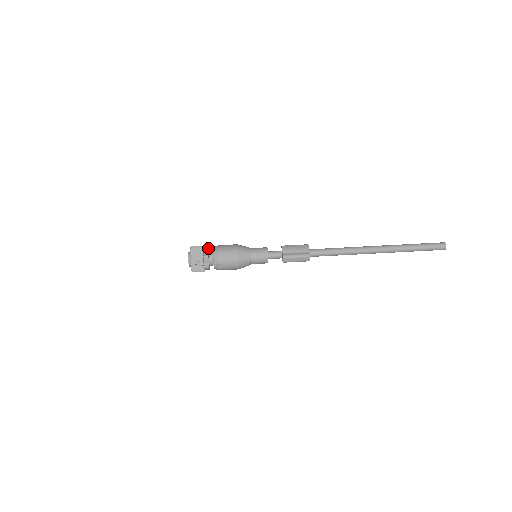
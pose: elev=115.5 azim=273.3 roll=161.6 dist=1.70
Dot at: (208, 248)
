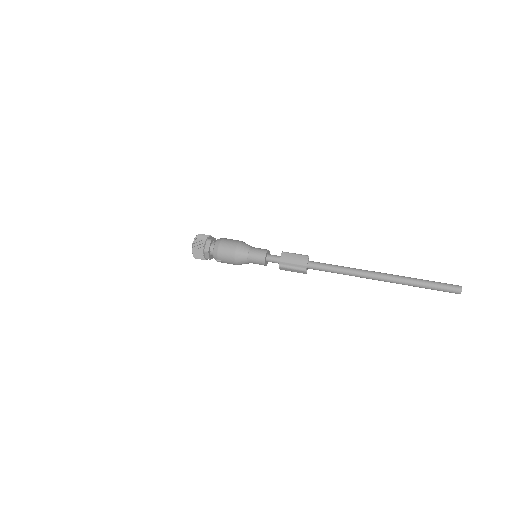
Dot at: (211, 241)
